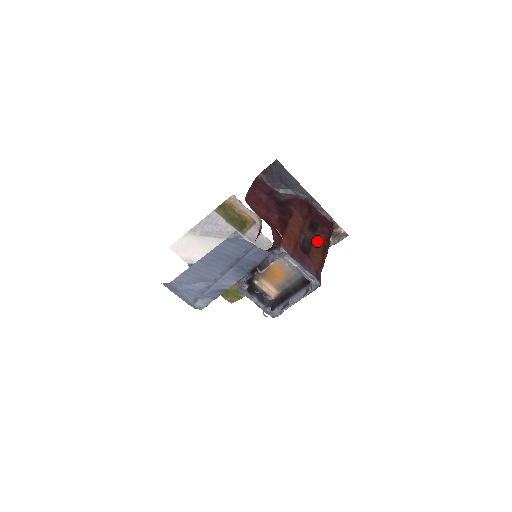
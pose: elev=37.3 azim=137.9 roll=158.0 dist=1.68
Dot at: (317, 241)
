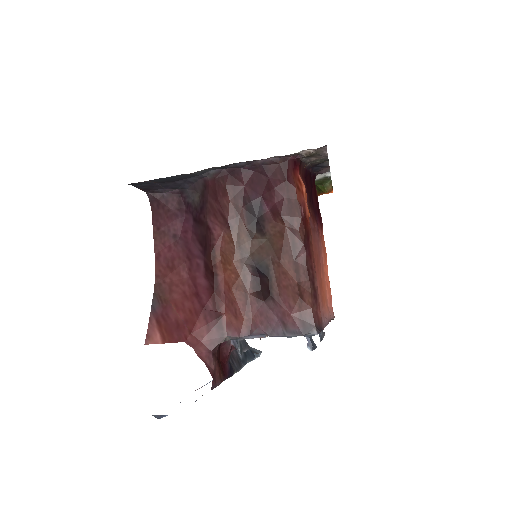
Dot at: (274, 245)
